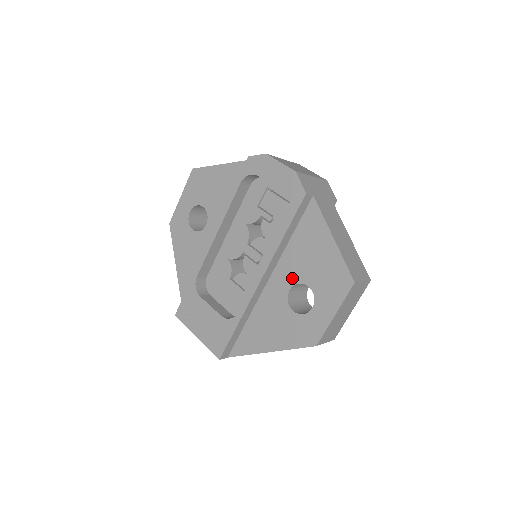
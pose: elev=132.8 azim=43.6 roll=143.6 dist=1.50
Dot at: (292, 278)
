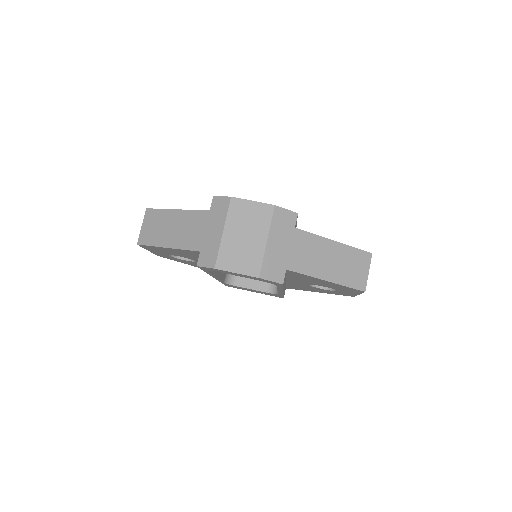
Dot at: occluded
